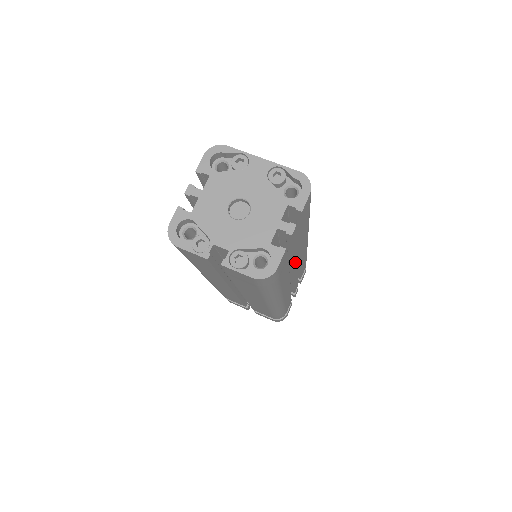
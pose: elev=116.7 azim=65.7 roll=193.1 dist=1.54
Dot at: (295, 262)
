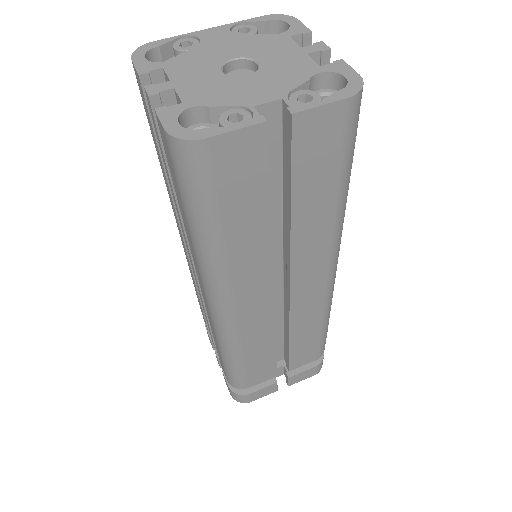
Dot at: occluded
